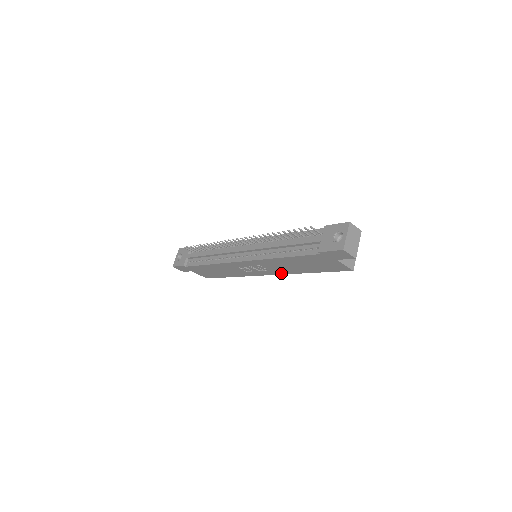
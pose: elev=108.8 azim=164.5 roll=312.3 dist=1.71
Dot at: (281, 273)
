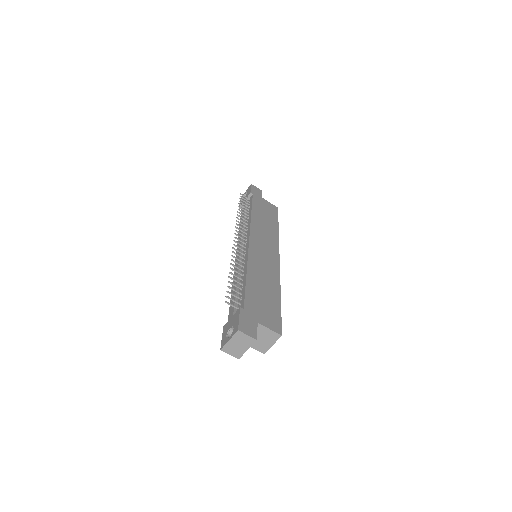
Dot at: occluded
